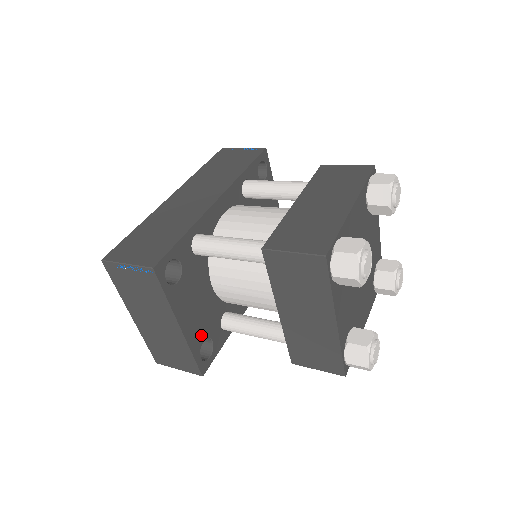
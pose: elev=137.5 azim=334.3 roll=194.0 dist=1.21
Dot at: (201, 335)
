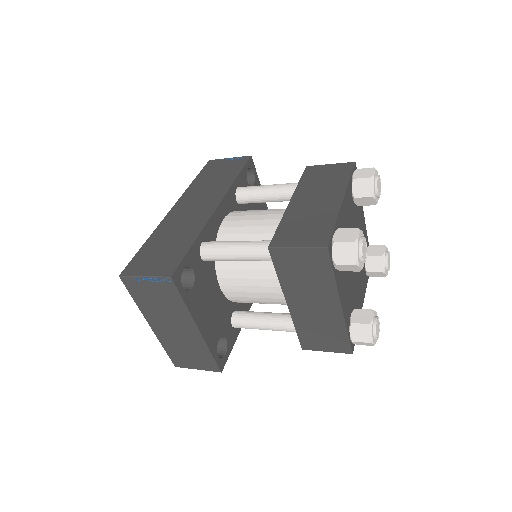
Dot at: (216, 334)
